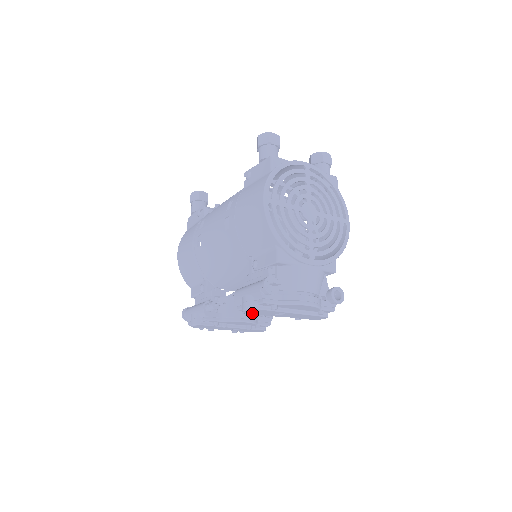
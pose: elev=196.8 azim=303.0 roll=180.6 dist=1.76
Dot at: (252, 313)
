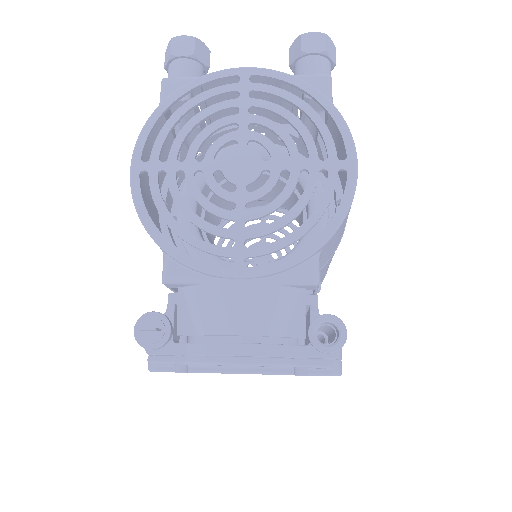
Dot at: occluded
